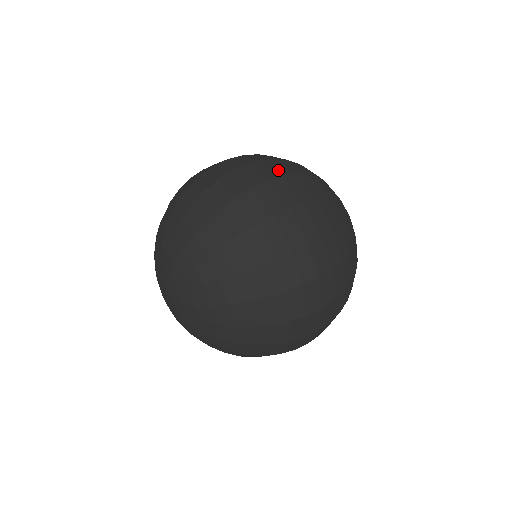
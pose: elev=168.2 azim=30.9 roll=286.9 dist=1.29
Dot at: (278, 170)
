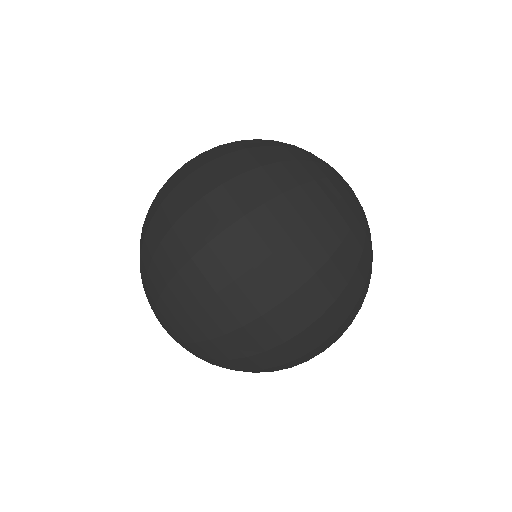
Dot at: (266, 238)
